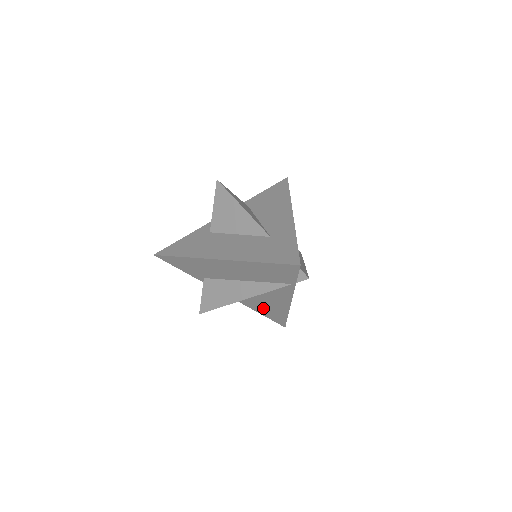
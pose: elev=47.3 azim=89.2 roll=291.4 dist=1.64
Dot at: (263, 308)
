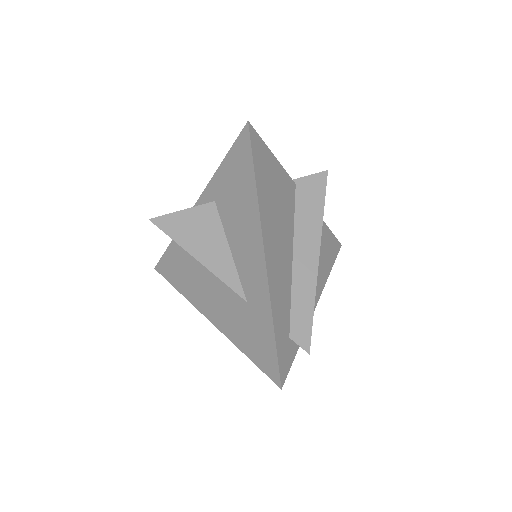
Dot at: occluded
